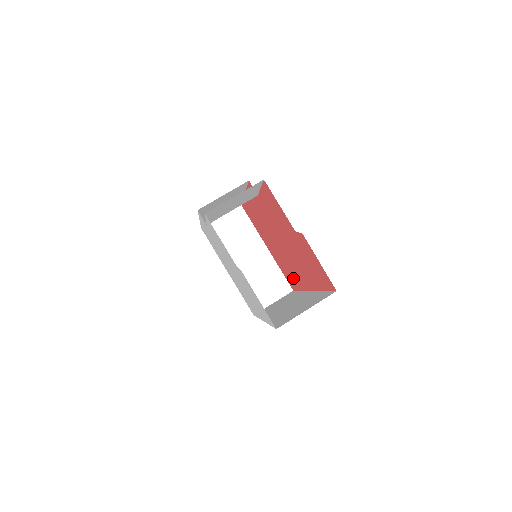
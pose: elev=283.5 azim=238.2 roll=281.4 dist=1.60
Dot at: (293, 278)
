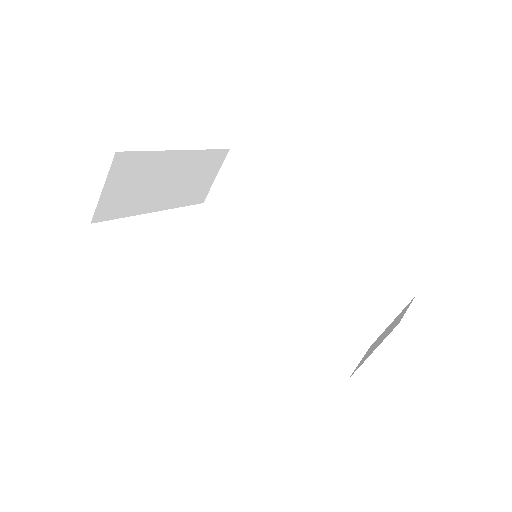
Dot at: occluded
